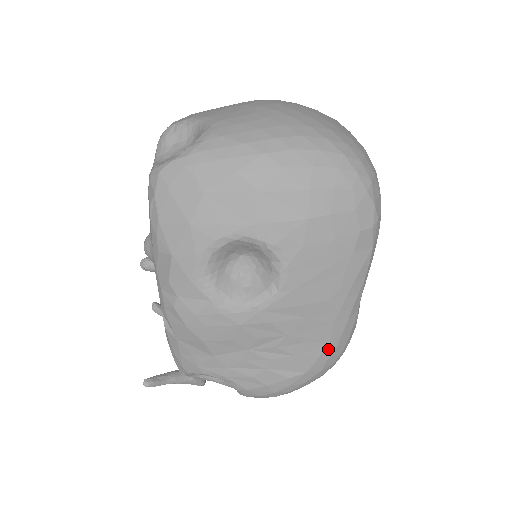
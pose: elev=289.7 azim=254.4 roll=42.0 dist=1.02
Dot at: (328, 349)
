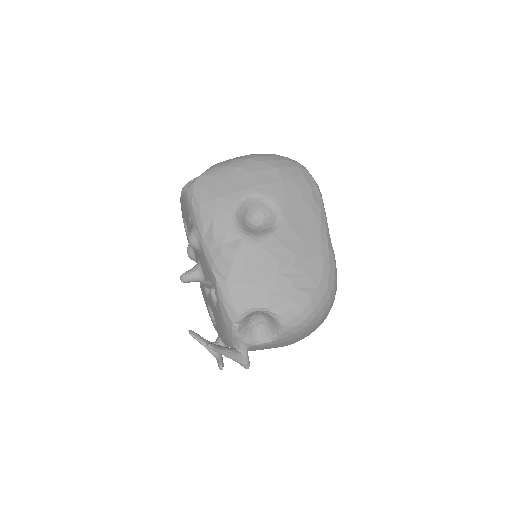
Dot at: (325, 269)
